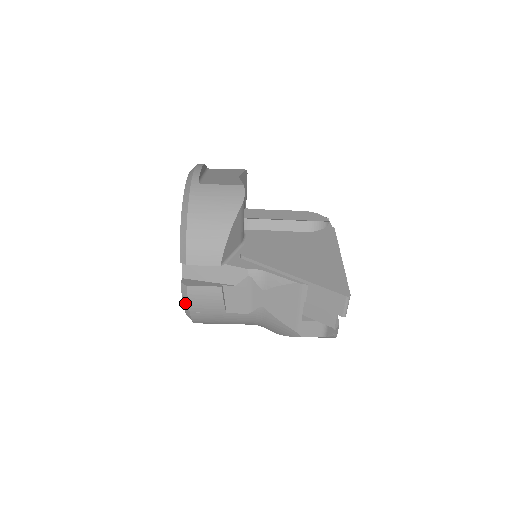
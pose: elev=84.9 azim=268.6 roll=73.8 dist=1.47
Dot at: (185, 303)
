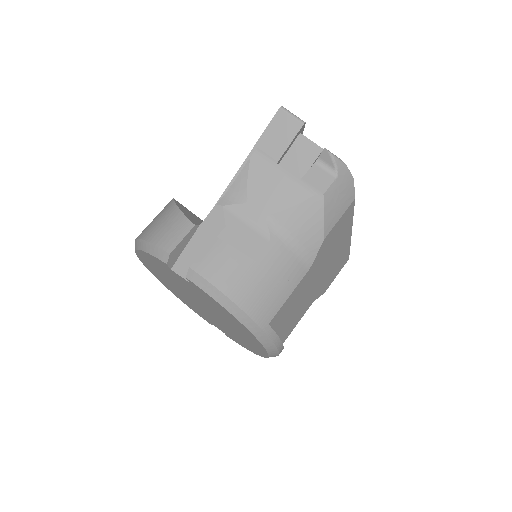
Dot at: (212, 292)
